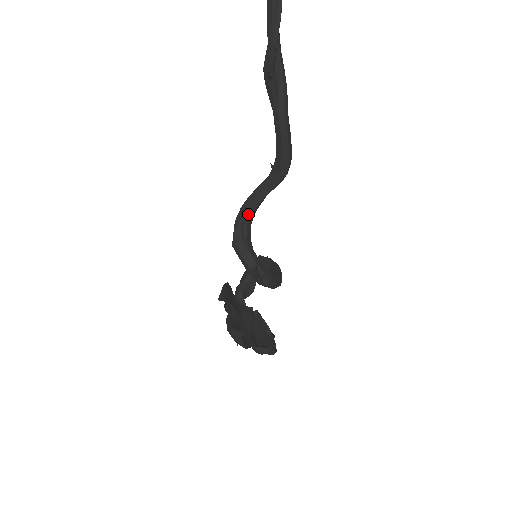
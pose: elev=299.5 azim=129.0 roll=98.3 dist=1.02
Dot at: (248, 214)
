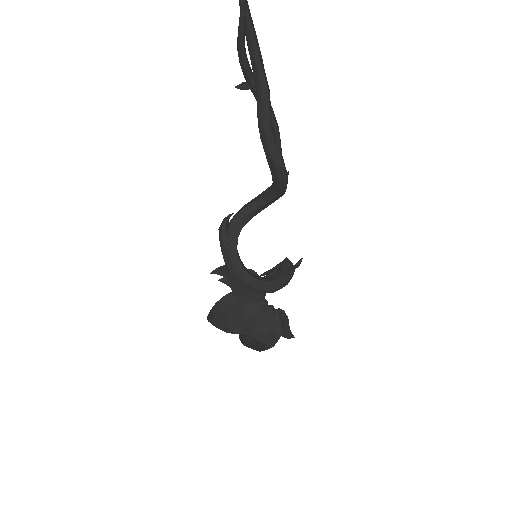
Dot at: (242, 215)
